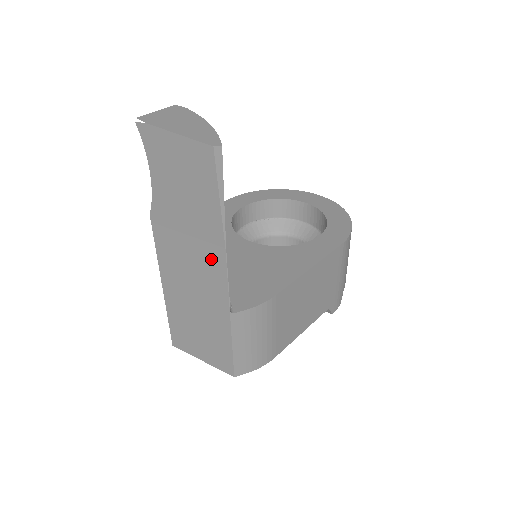
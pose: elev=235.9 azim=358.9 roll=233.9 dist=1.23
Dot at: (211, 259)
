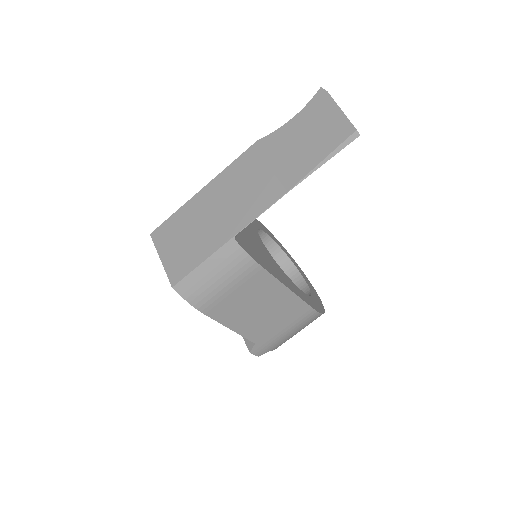
Dot at: (267, 192)
